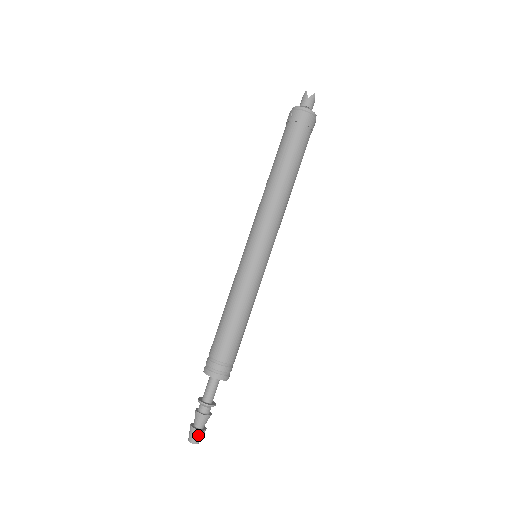
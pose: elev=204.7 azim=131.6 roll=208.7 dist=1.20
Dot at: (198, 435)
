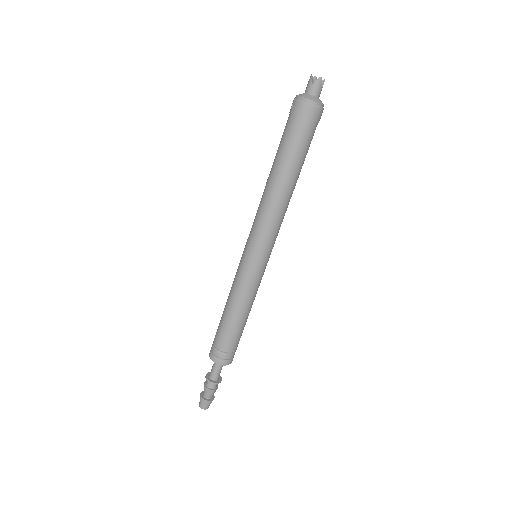
Dot at: (205, 403)
